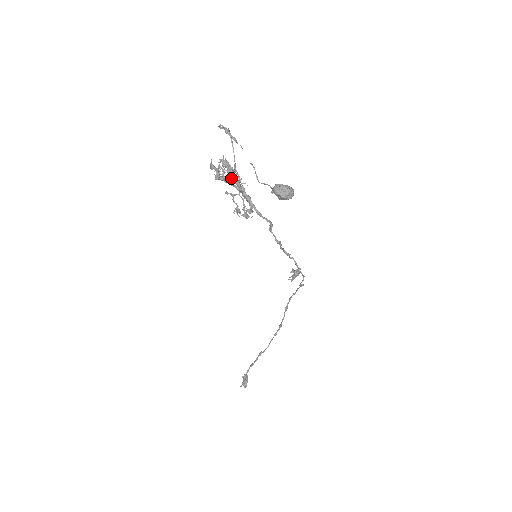
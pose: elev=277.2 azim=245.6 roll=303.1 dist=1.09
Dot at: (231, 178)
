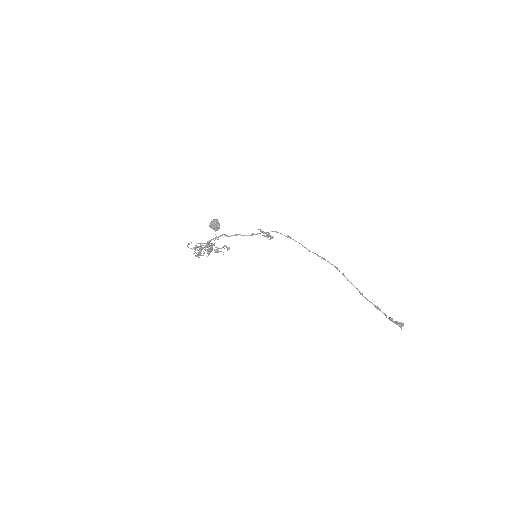
Dot at: (200, 247)
